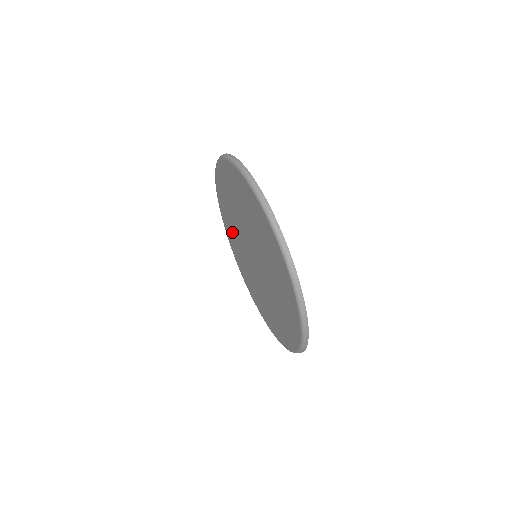
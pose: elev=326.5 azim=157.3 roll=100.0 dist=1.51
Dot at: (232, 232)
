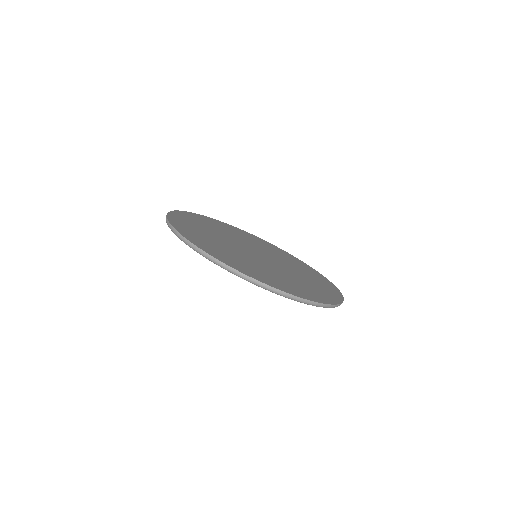
Dot at: occluded
